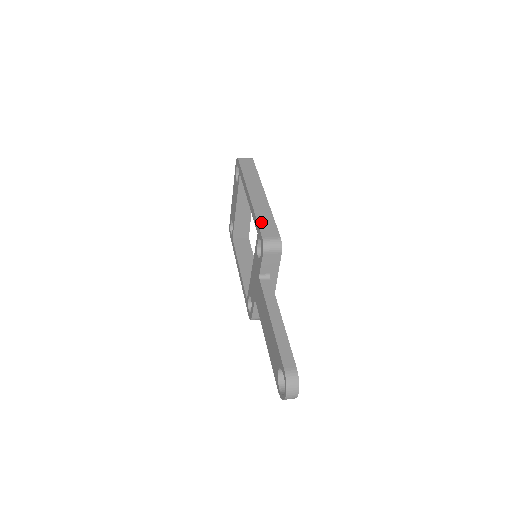
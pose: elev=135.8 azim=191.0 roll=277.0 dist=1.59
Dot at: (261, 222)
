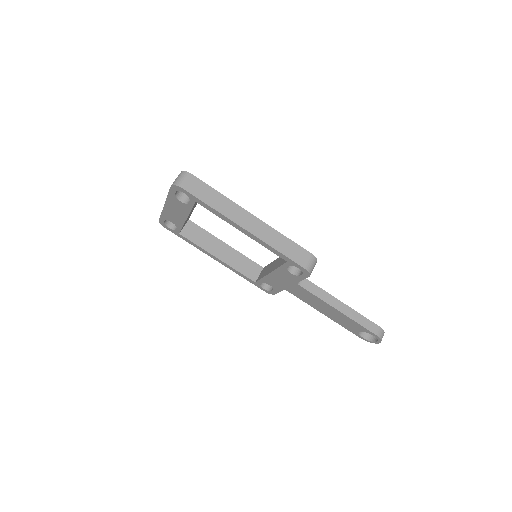
Dot at: (287, 253)
